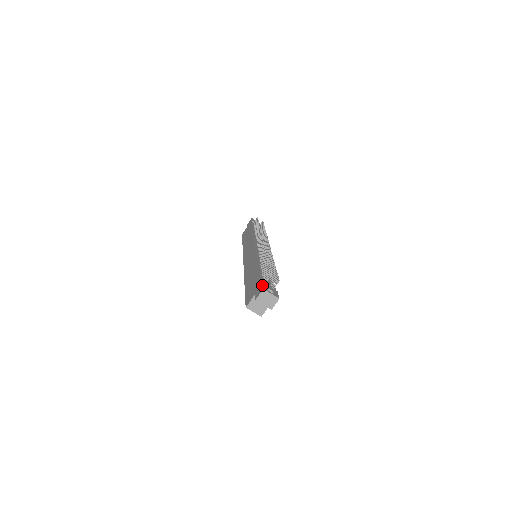
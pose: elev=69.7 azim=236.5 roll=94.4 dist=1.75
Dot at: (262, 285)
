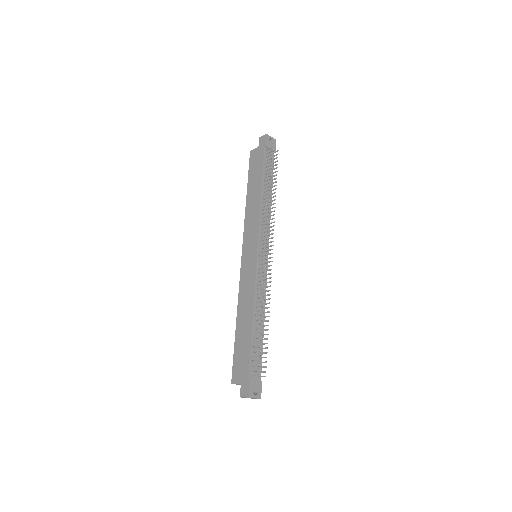
Dot at: (249, 388)
